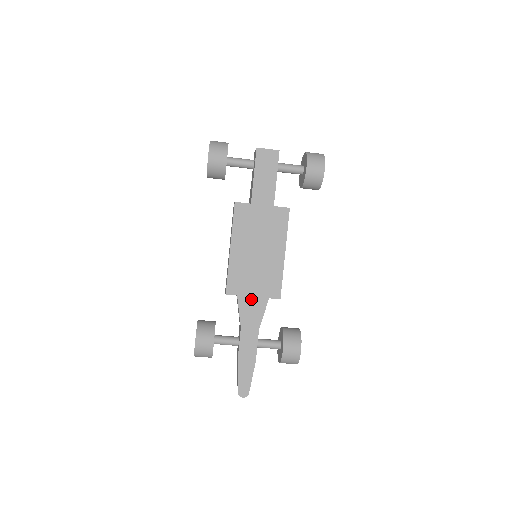
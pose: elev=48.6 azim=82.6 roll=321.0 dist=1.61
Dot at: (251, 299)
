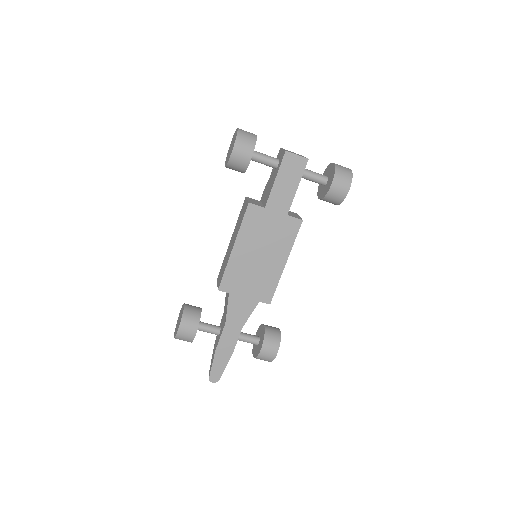
Dot at: (242, 299)
